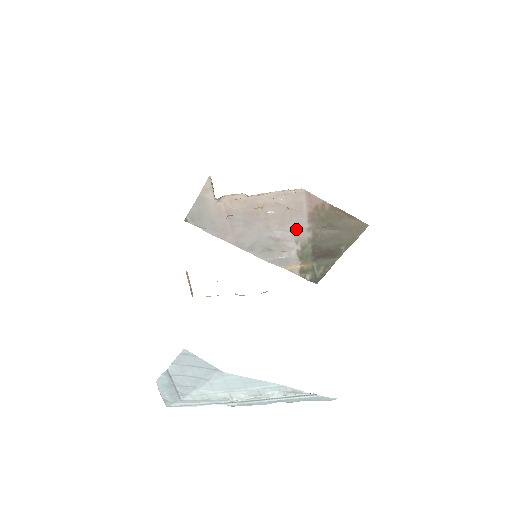
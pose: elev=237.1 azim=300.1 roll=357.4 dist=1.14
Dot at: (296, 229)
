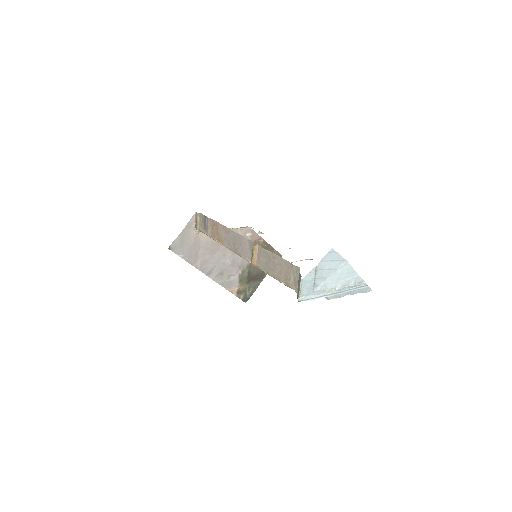
Dot at: (241, 257)
